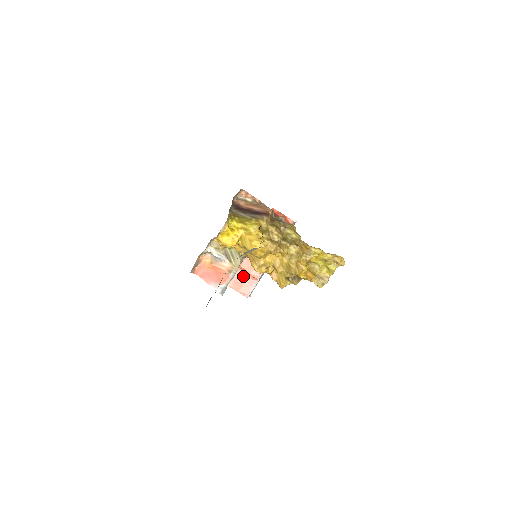
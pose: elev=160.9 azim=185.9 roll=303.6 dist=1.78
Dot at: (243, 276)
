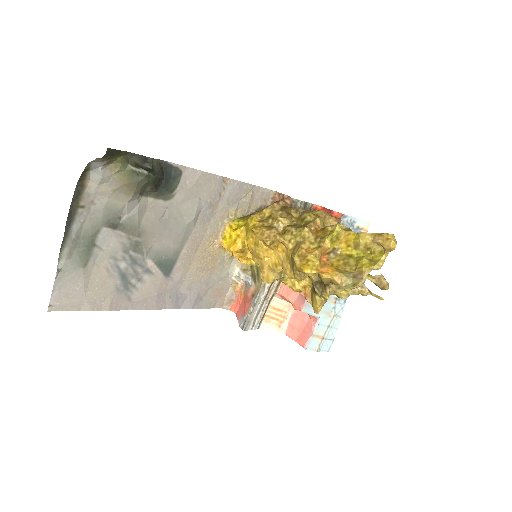
Dot at: (300, 316)
